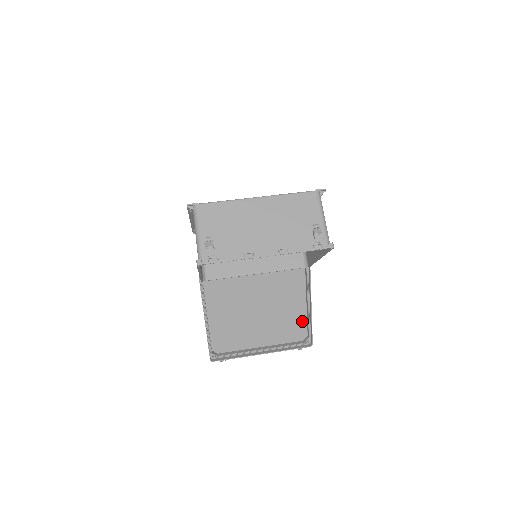
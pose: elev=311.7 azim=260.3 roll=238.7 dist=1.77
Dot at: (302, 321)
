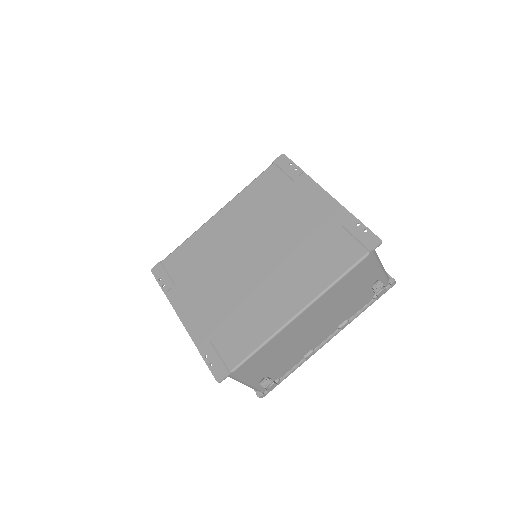
Dot at: occluded
